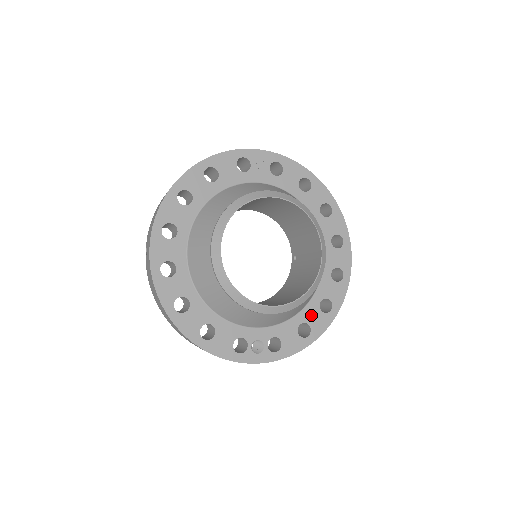
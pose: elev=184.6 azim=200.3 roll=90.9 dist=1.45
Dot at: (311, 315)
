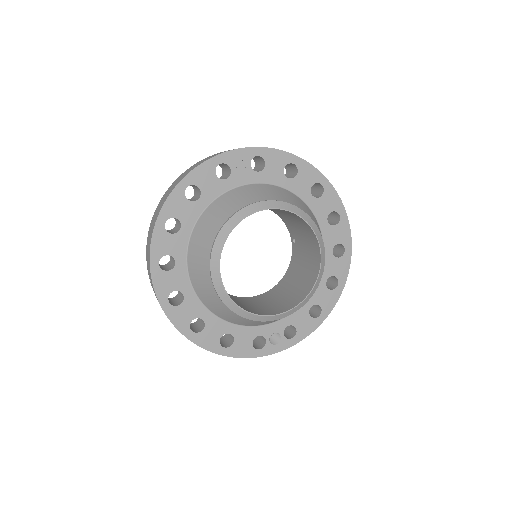
Dot at: (319, 296)
